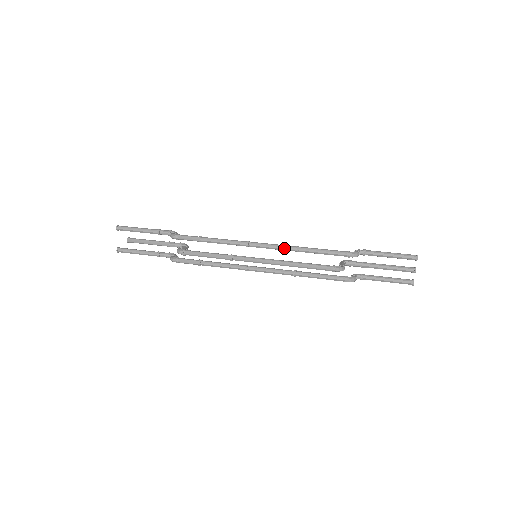
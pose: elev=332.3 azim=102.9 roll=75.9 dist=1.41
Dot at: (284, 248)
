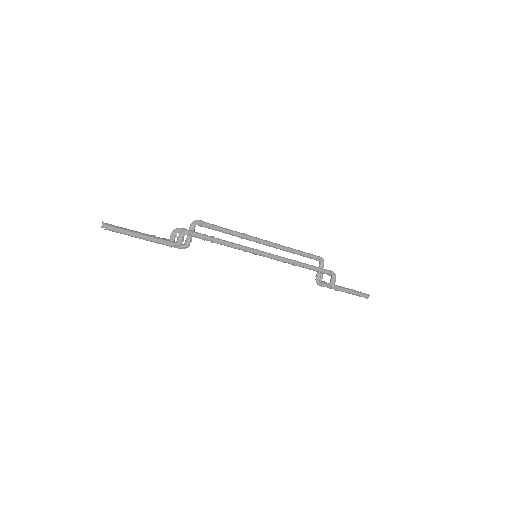
Dot at: occluded
